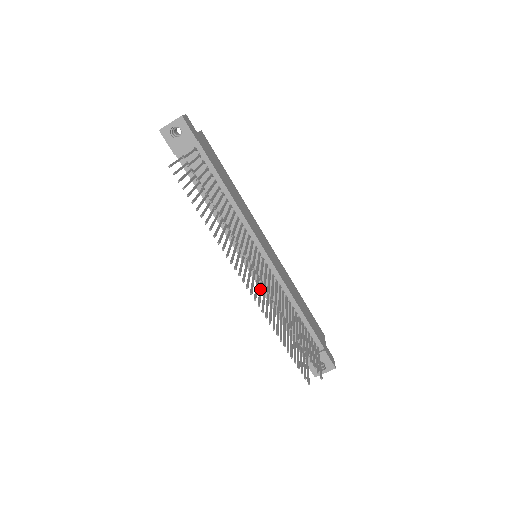
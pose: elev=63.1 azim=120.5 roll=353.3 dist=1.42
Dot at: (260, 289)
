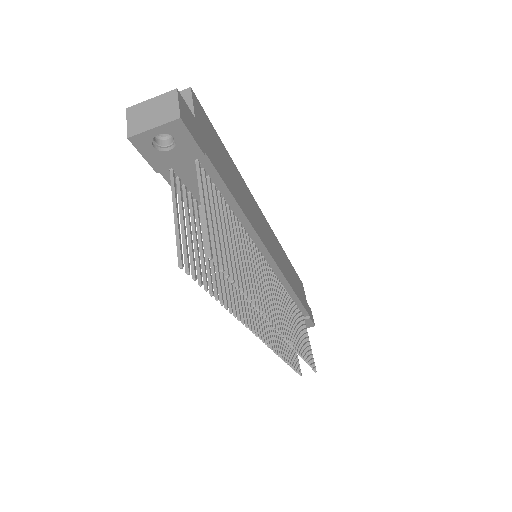
Dot at: occluded
